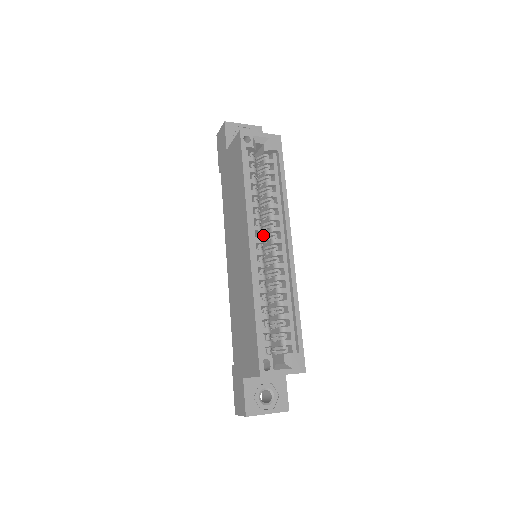
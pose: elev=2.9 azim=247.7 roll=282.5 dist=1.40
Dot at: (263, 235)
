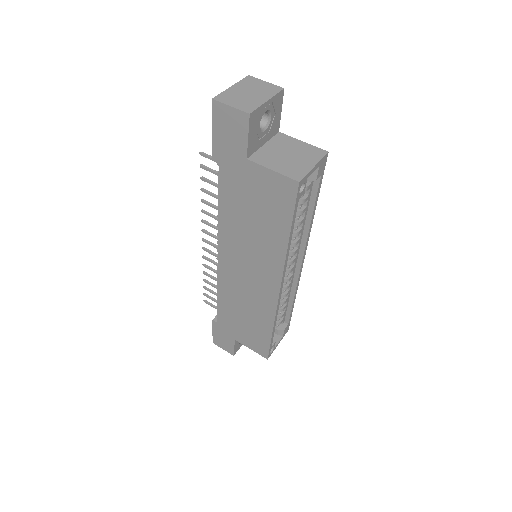
Dot at: occluded
